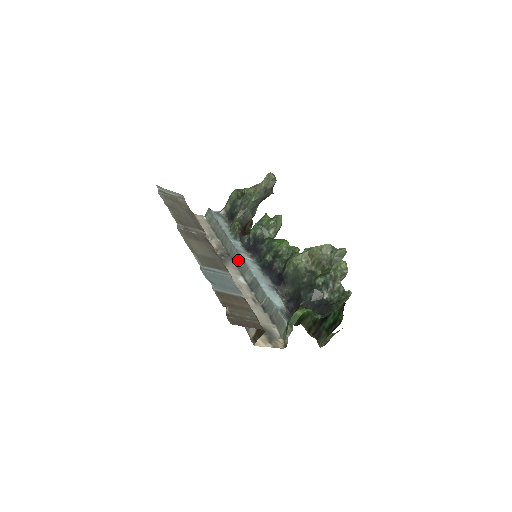
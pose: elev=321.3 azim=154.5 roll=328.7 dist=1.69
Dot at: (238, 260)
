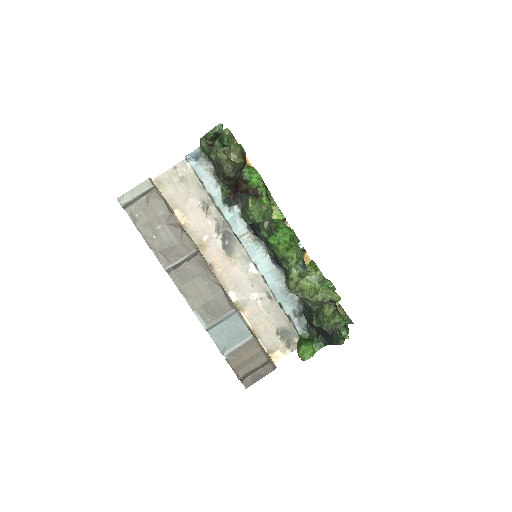
Dot at: occluded
